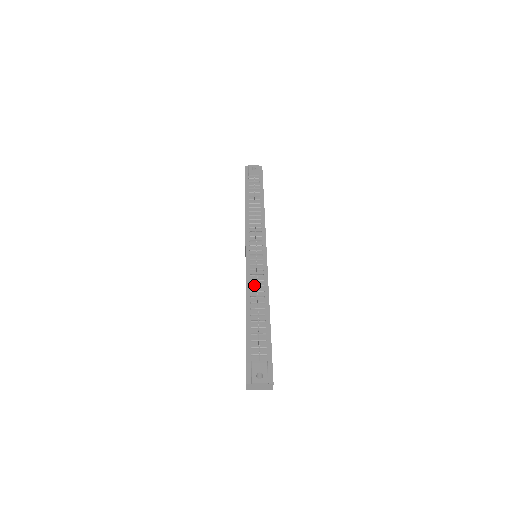
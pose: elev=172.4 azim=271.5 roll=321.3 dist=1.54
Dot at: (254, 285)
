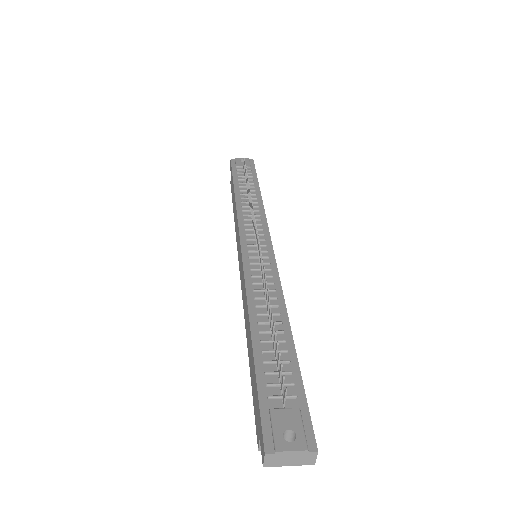
Dot at: (260, 289)
